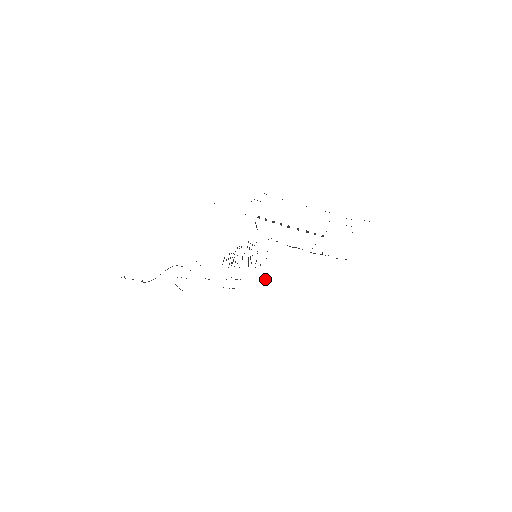
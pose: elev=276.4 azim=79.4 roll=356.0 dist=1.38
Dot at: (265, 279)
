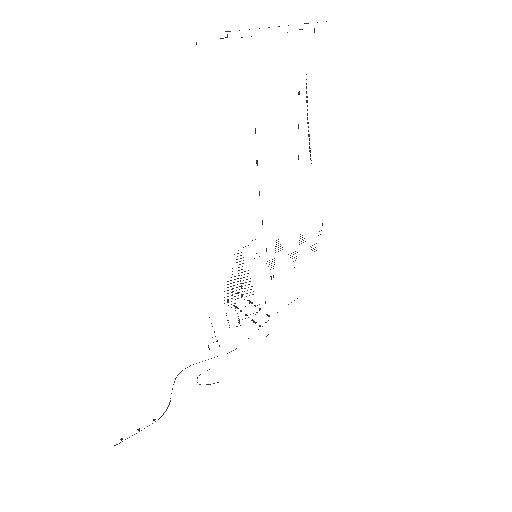
Dot at: occluded
